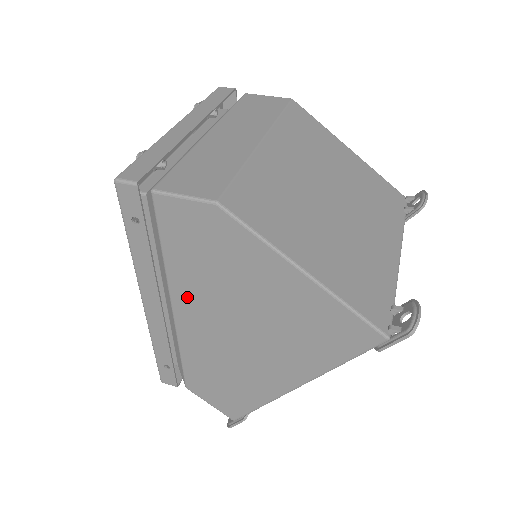
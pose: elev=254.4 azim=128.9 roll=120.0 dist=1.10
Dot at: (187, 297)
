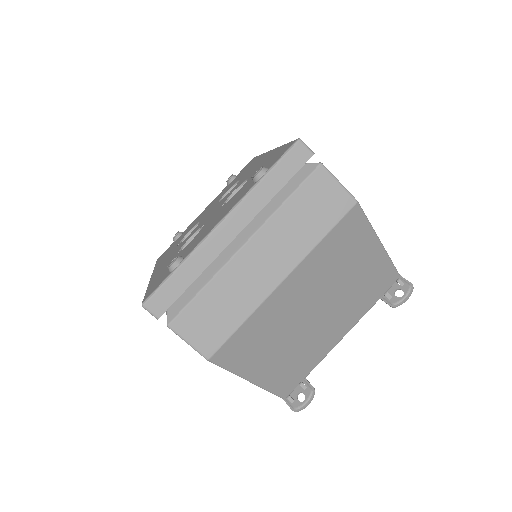
Dot at: occluded
